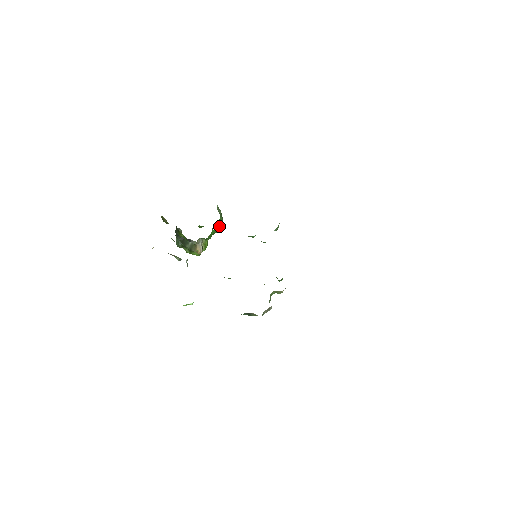
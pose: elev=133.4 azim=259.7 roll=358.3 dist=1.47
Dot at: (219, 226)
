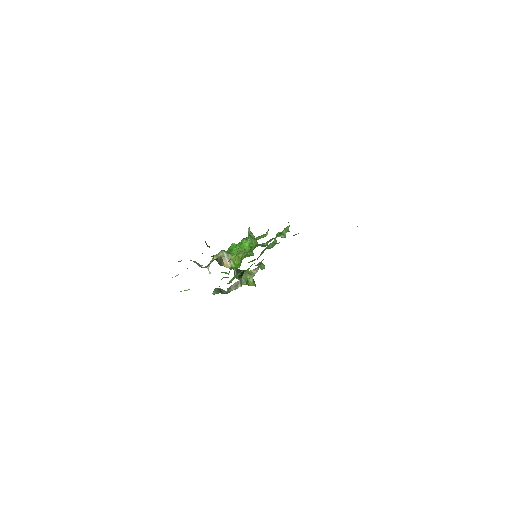
Dot at: (248, 245)
